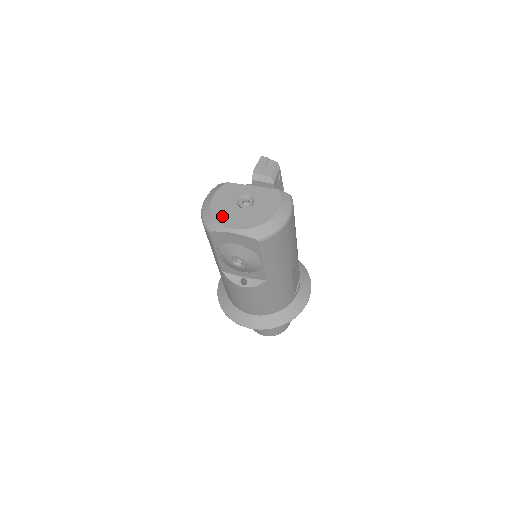
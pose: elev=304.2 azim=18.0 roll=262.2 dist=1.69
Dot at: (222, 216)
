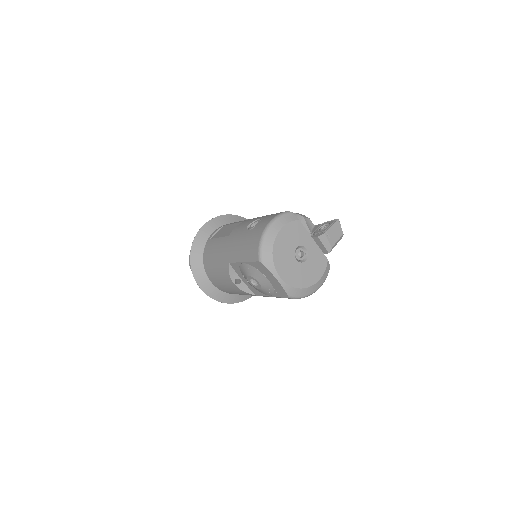
Dot at: (279, 257)
